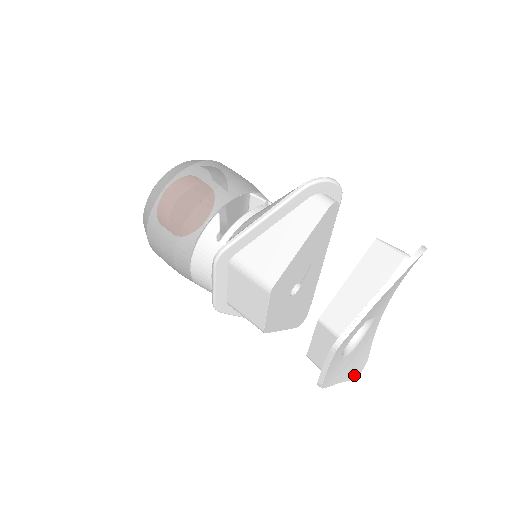
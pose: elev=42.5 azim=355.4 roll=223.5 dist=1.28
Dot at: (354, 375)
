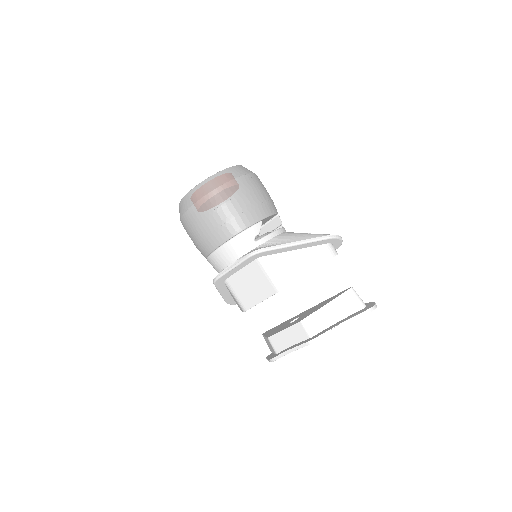
Dot at: occluded
